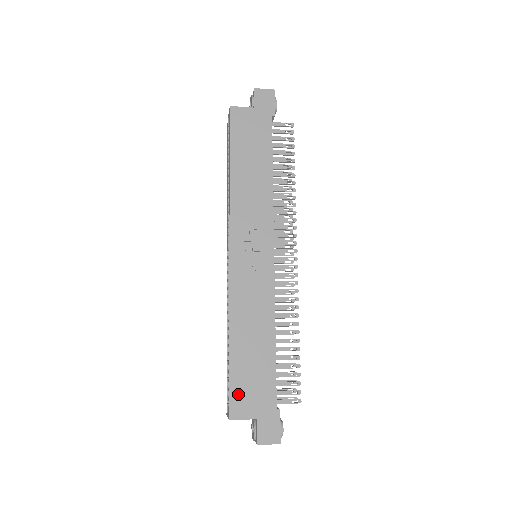
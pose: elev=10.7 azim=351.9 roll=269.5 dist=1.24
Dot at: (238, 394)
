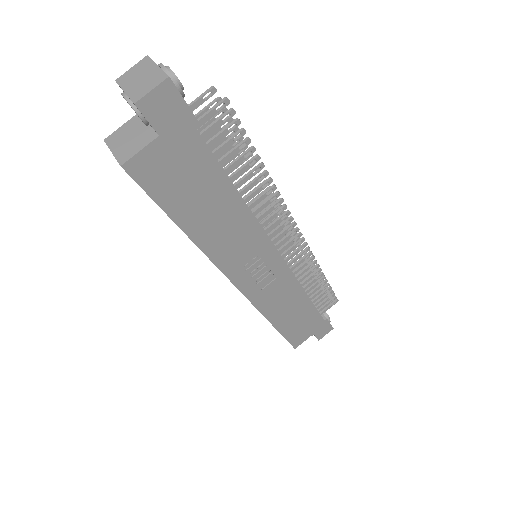
Dot at: (295, 337)
